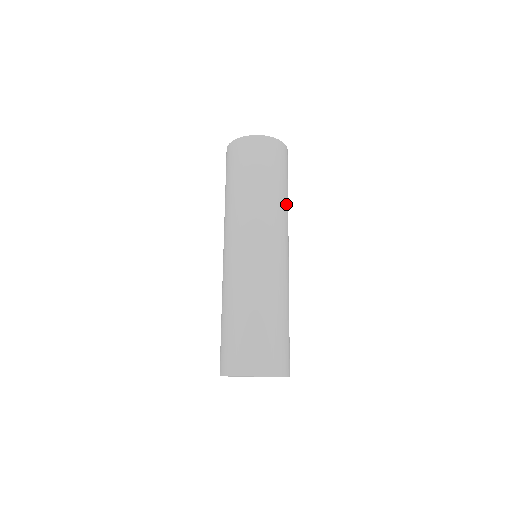
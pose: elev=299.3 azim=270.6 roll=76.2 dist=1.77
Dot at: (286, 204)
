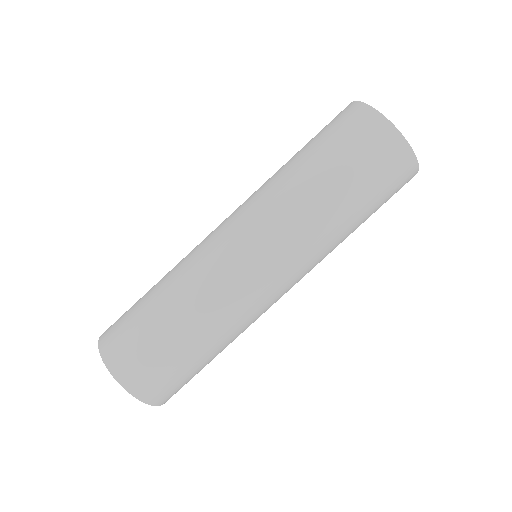
Dot at: (343, 239)
